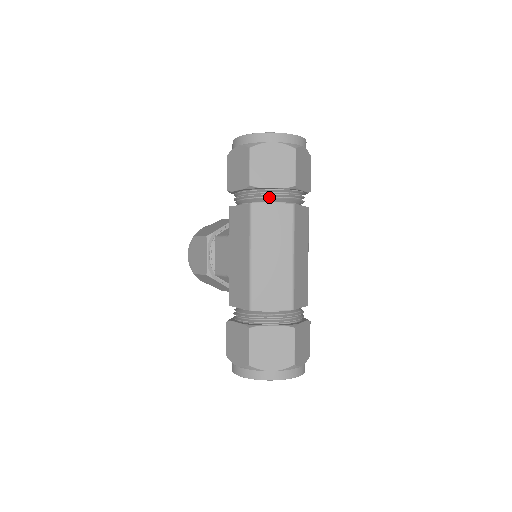
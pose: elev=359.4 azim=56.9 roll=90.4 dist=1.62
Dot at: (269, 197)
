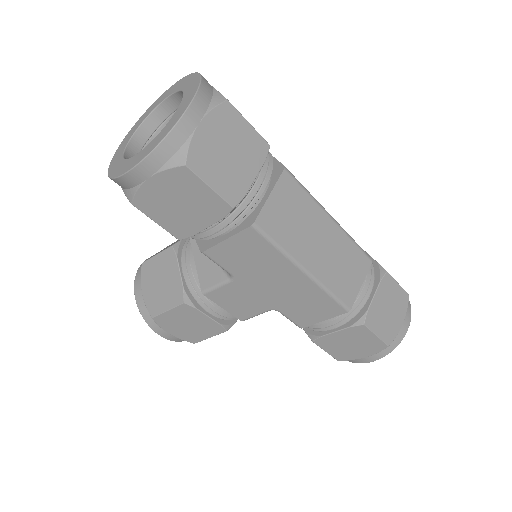
Dot at: (257, 193)
